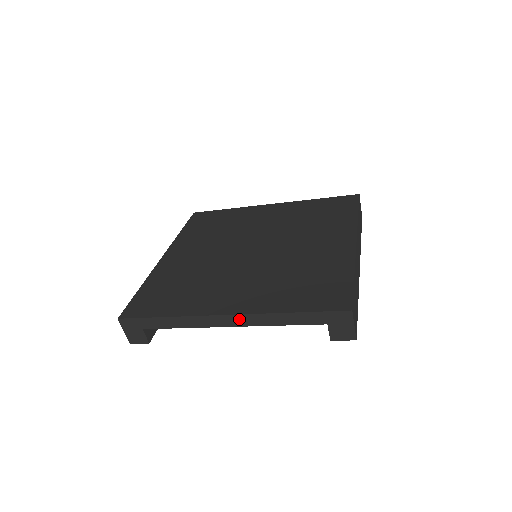
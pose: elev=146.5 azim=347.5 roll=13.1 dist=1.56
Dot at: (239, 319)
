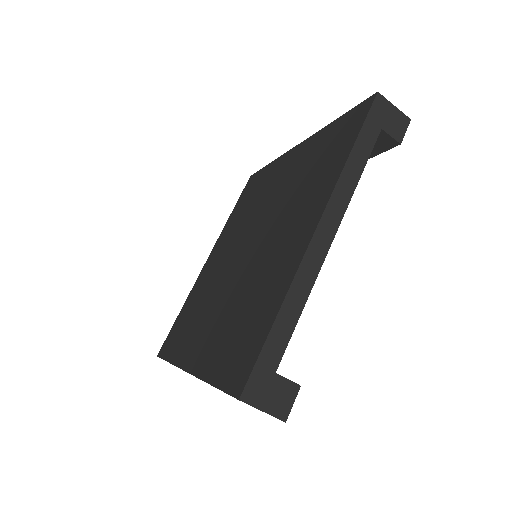
Dot at: (330, 217)
